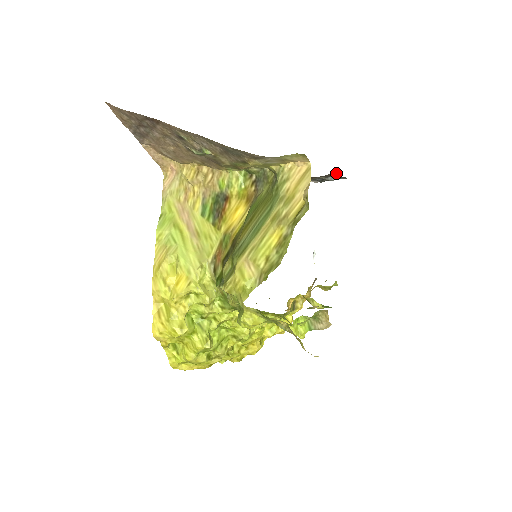
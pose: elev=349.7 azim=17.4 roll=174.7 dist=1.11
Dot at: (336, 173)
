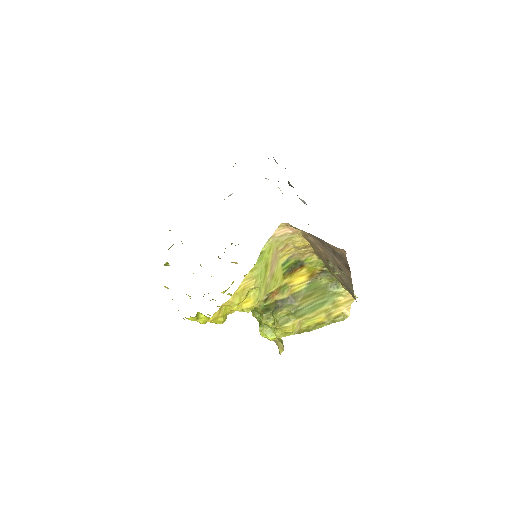
Dot at: occluded
